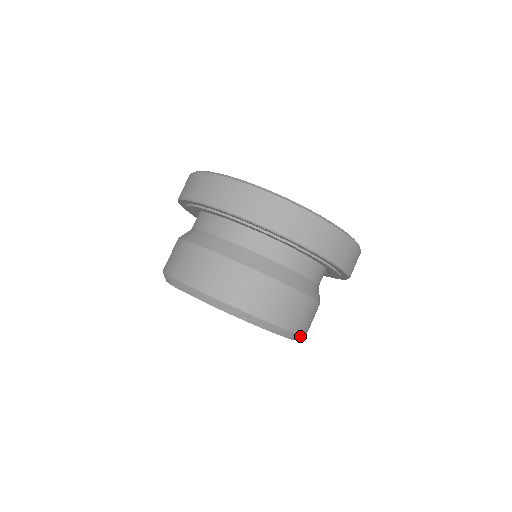
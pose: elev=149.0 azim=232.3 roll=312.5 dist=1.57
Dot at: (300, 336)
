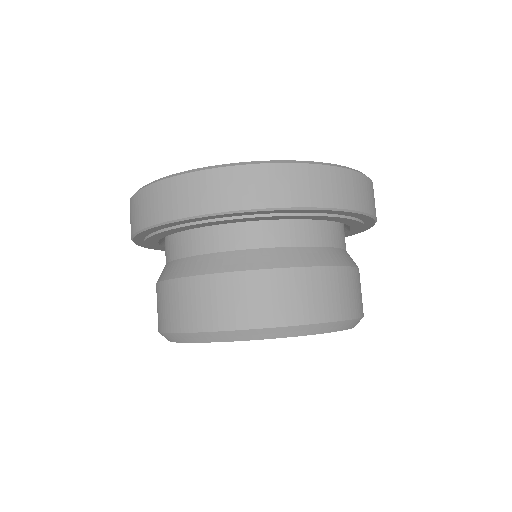
Dot at: (278, 329)
